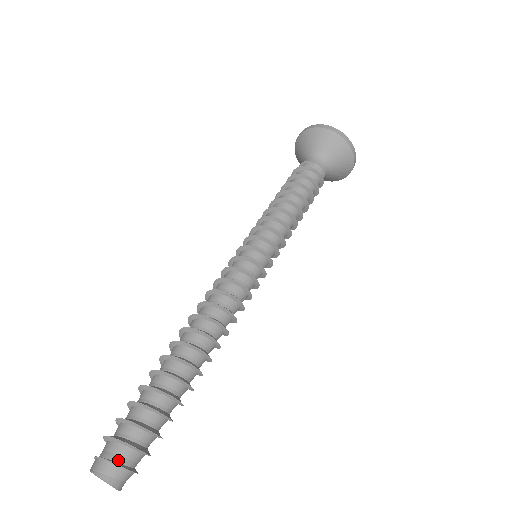
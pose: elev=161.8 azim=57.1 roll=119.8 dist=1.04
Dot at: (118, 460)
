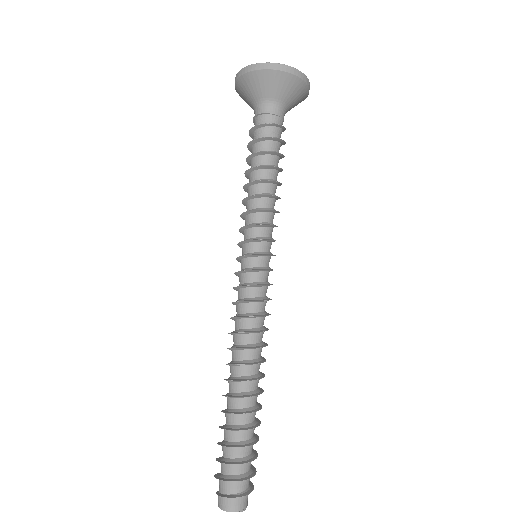
Dot at: (223, 492)
